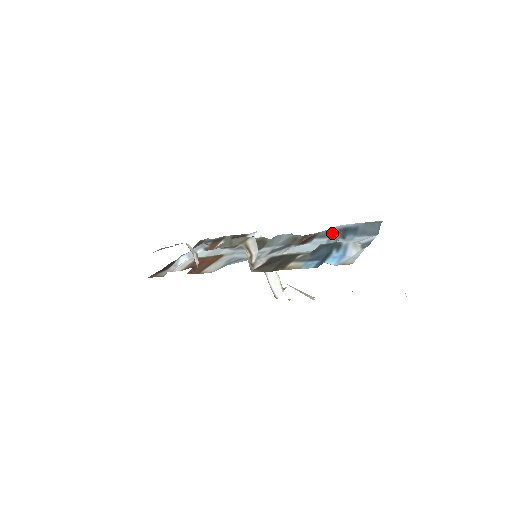
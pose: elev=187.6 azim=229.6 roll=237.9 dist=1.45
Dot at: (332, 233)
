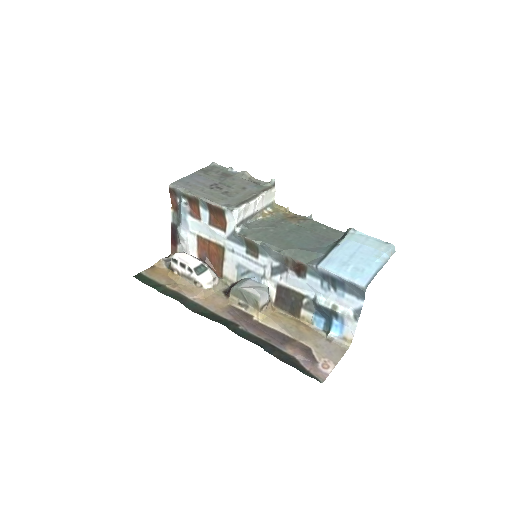
Dot at: (321, 276)
